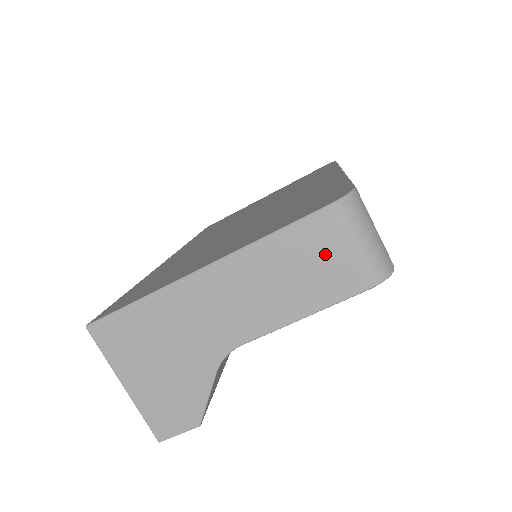
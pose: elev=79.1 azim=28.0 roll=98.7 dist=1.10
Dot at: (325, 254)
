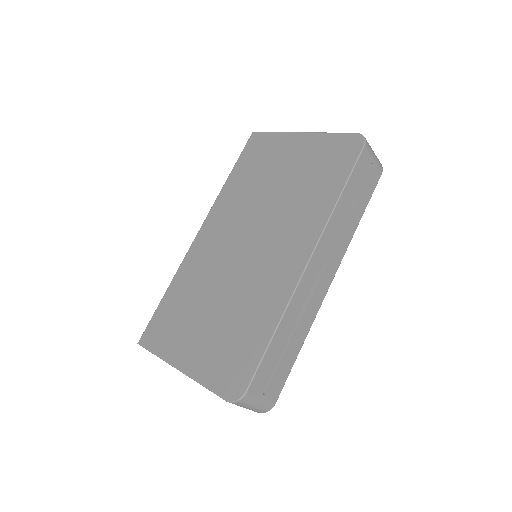
Dot at: occluded
